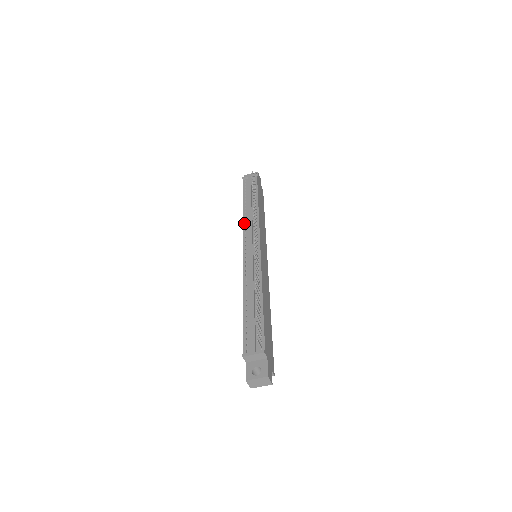
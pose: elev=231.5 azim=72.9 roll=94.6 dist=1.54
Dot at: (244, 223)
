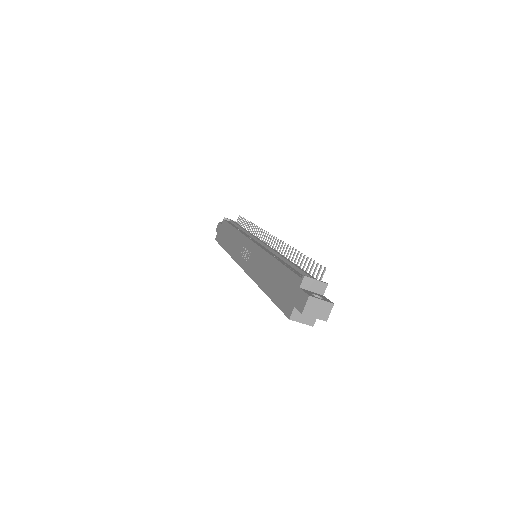
Dot at: (242, 232)
